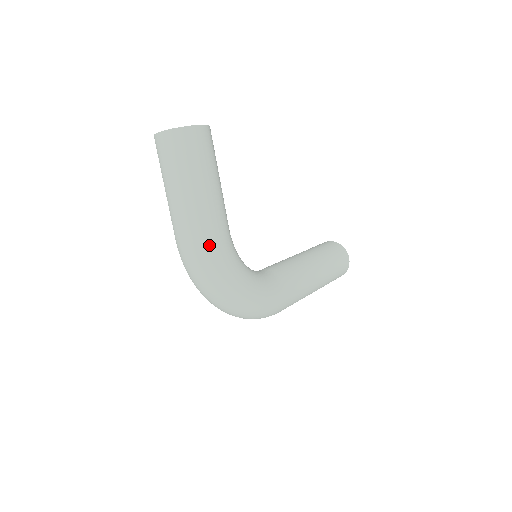
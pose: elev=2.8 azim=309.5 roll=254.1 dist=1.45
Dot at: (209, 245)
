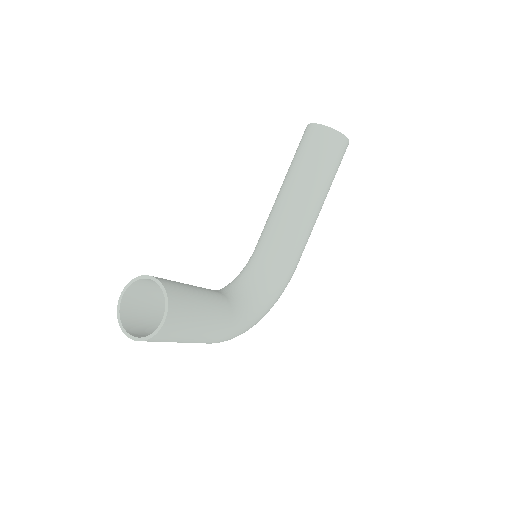
Dot at: (224, 340)
